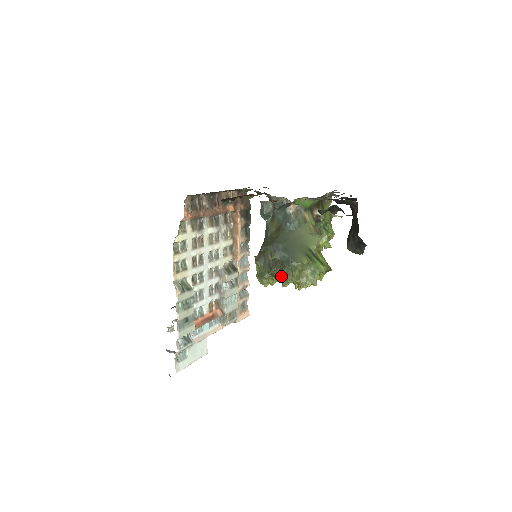
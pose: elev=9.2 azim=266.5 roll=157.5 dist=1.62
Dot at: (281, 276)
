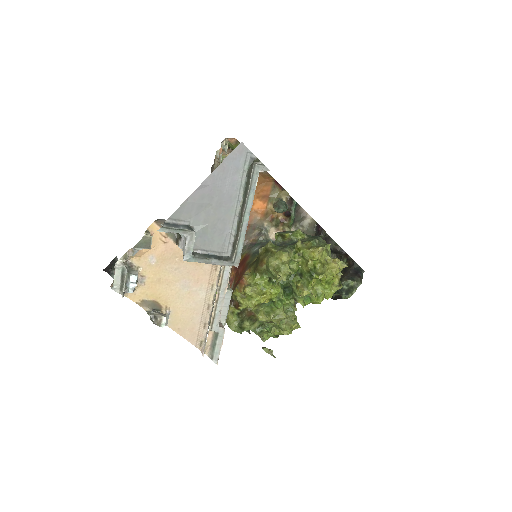
Dot at: (311, 246)
